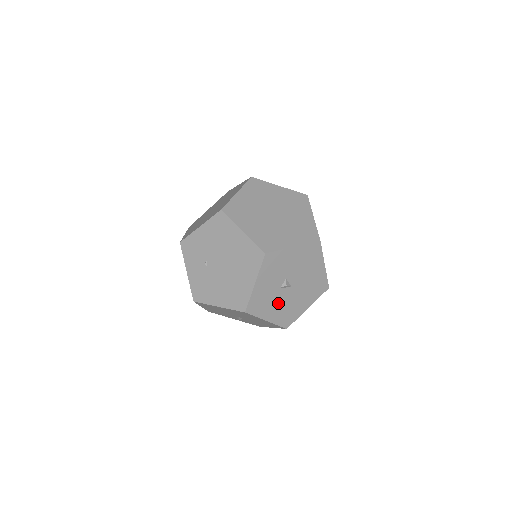
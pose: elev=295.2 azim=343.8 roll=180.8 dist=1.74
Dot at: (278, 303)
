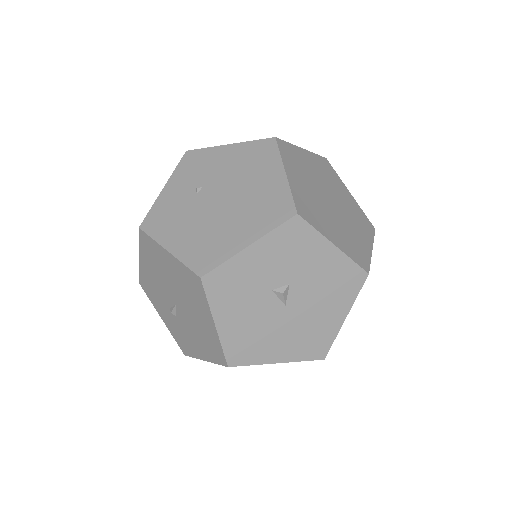
Dot at: (251, 312)
